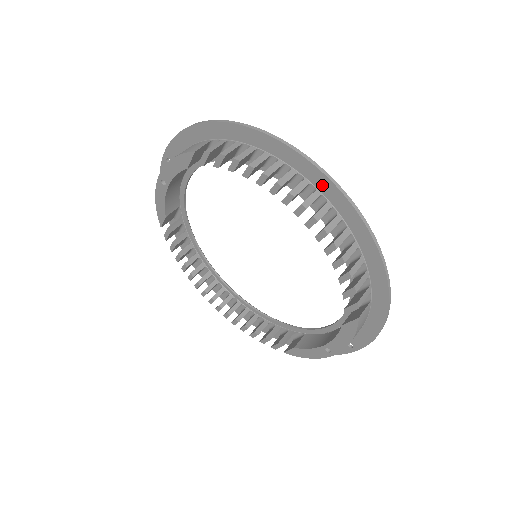
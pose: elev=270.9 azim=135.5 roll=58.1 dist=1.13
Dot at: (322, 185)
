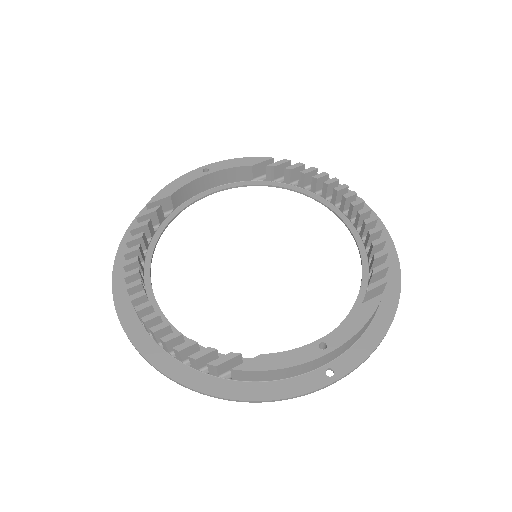
Dot at: occluded
